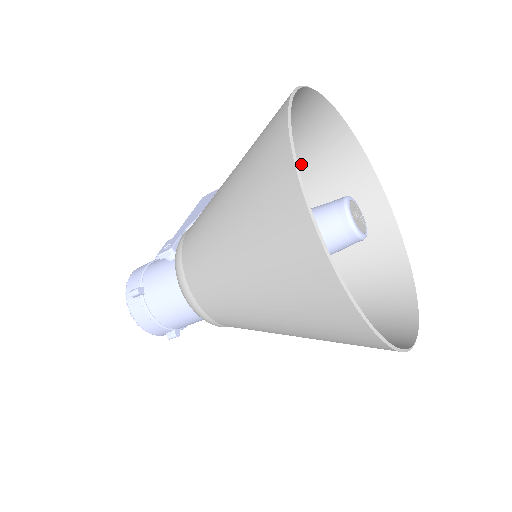
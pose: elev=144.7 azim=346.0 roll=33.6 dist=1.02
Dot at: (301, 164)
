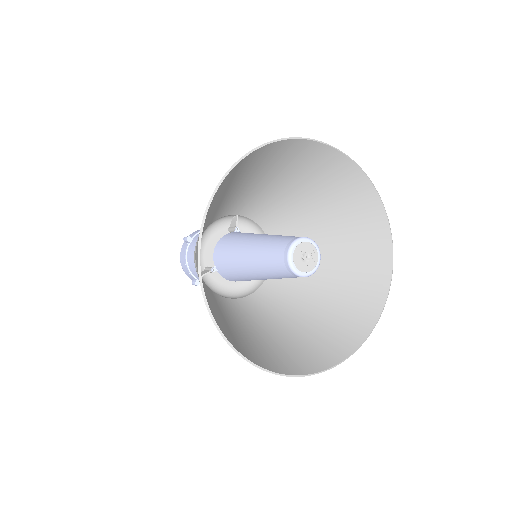
Dot at: (333, 210)
